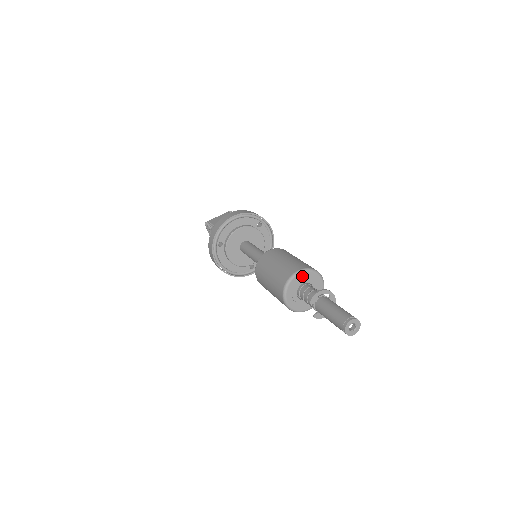
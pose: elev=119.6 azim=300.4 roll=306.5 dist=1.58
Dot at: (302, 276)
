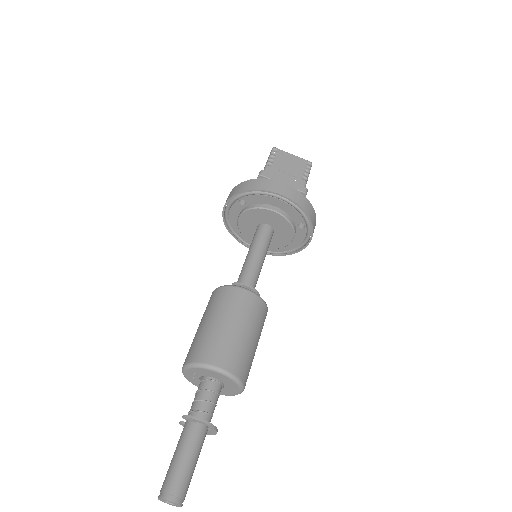
Dot at: (219, 375)
